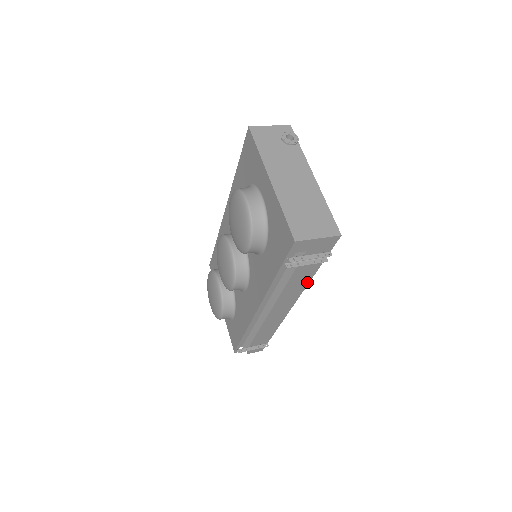
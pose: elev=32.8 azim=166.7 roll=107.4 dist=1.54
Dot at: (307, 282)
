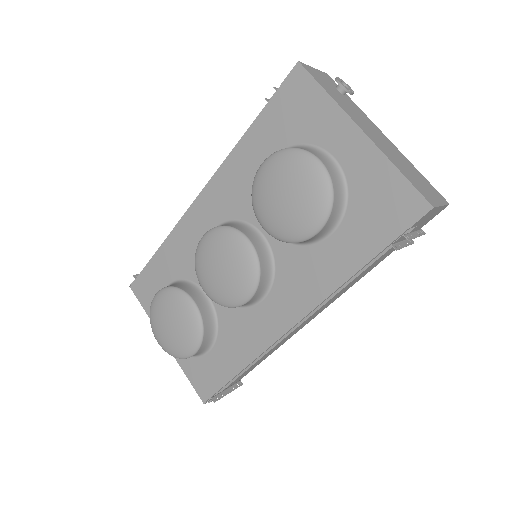
Dot at: occluded
